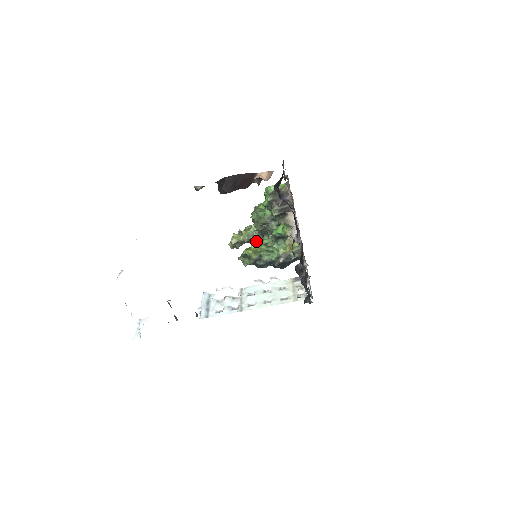
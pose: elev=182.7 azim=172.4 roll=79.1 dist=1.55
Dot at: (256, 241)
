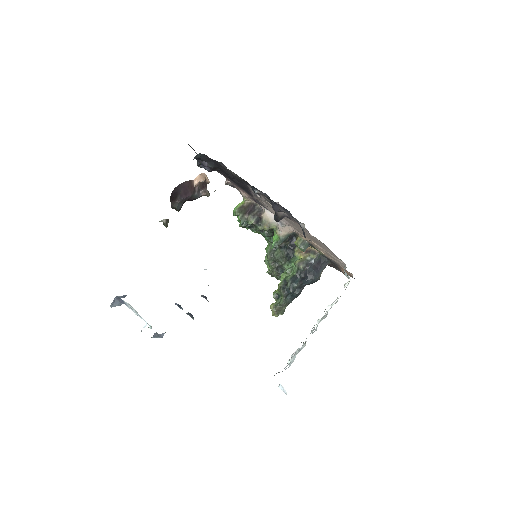
Dot at: occluded
